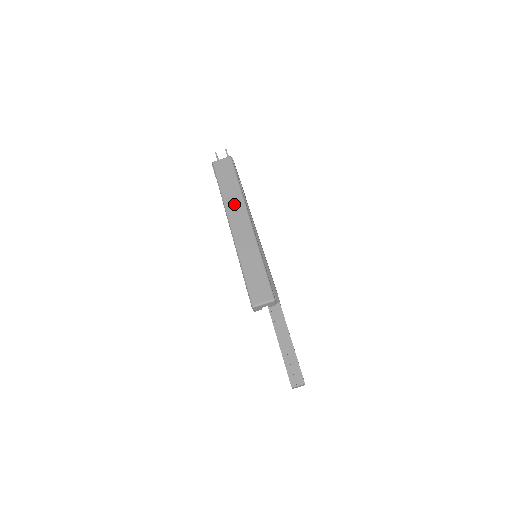
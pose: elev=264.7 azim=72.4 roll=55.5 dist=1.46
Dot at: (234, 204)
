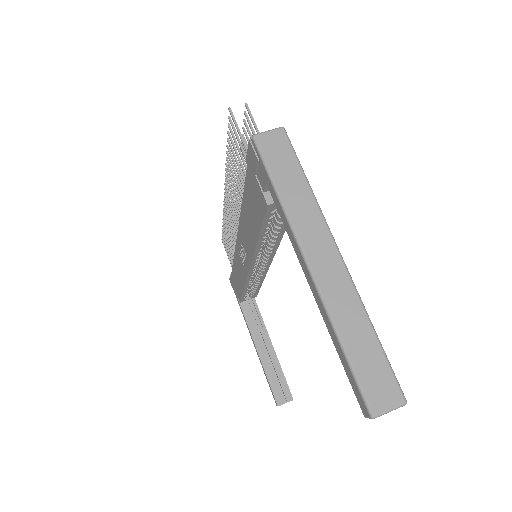
Dot at: (306, 220)
